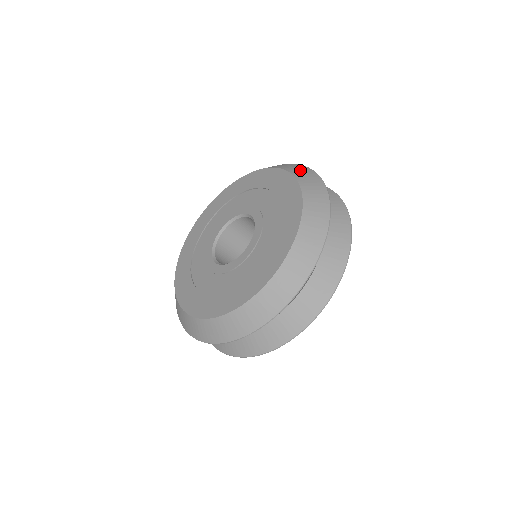
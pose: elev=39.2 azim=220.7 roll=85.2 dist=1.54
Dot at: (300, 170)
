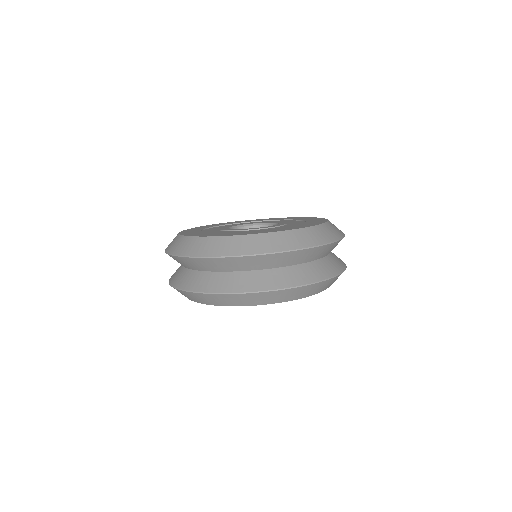
Dot at: (336, 229)
